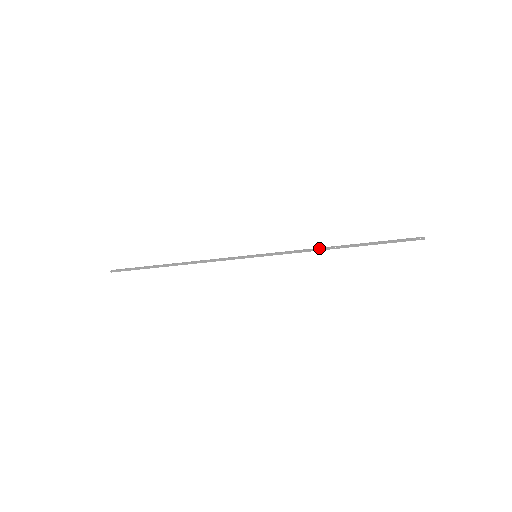
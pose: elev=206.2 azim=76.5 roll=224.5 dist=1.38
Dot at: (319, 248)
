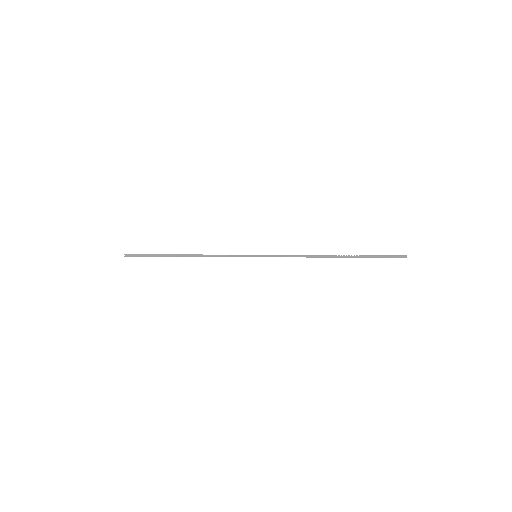
Dot at: (313, 256)
